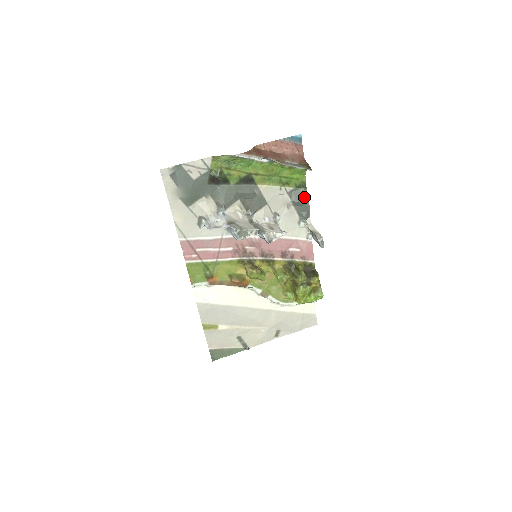
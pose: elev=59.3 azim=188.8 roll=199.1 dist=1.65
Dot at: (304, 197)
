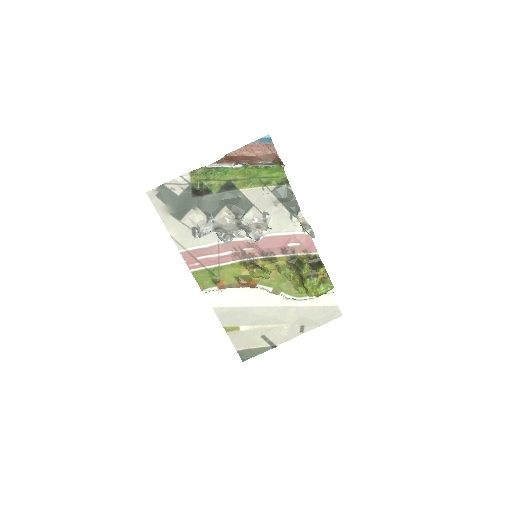
Dot at: (289, 193)
